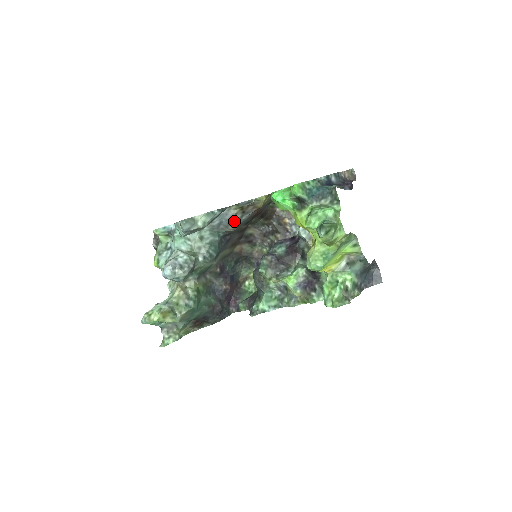
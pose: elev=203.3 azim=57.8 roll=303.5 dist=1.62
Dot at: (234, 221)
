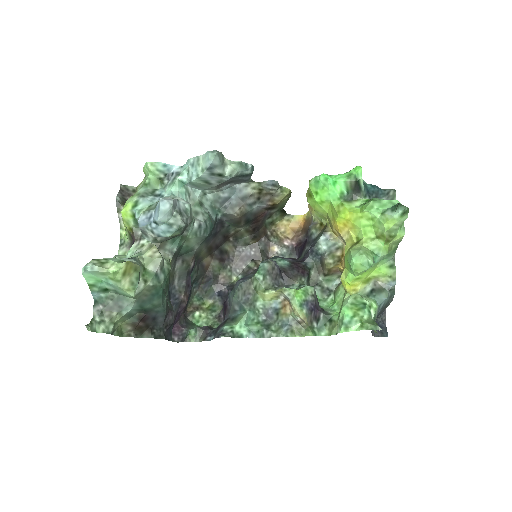
Dot at: (246, 202)
